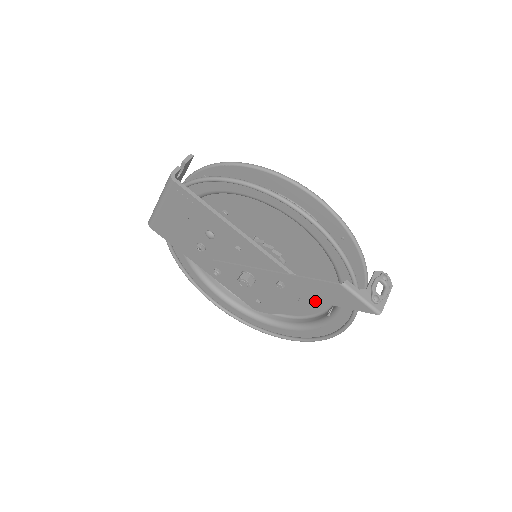
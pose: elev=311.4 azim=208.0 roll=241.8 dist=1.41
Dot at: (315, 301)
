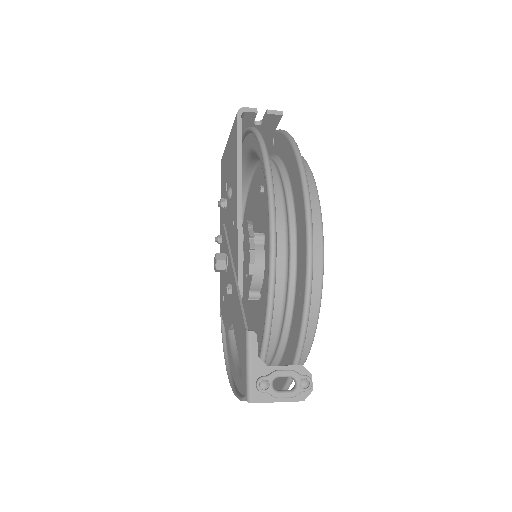
Dot at: (235, 333)
